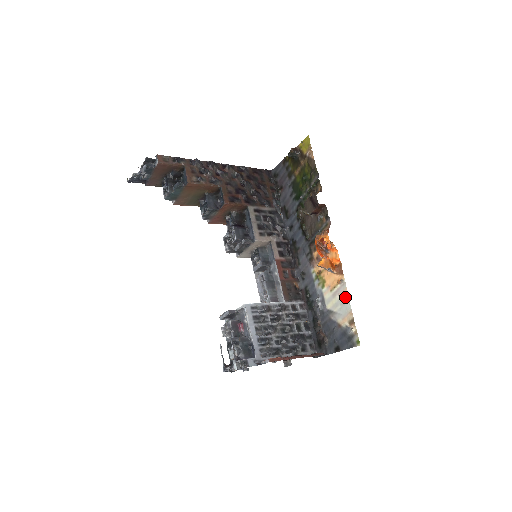
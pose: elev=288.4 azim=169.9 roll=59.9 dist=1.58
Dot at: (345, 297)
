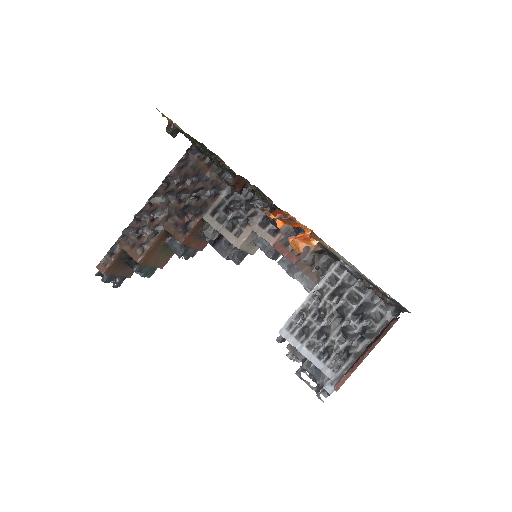
Dot at: occluded
